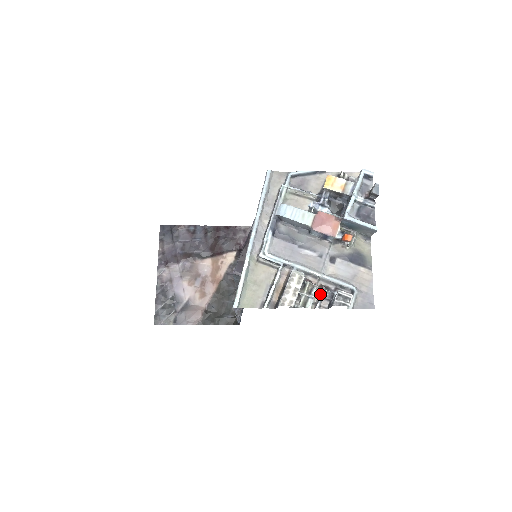
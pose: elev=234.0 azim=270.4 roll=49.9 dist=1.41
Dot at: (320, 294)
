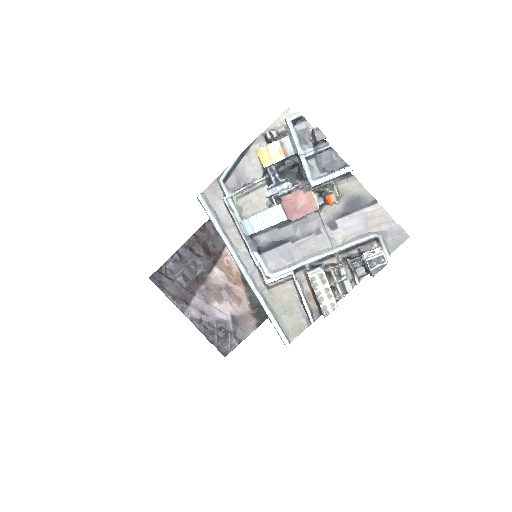
Dot at: (350, 268)
